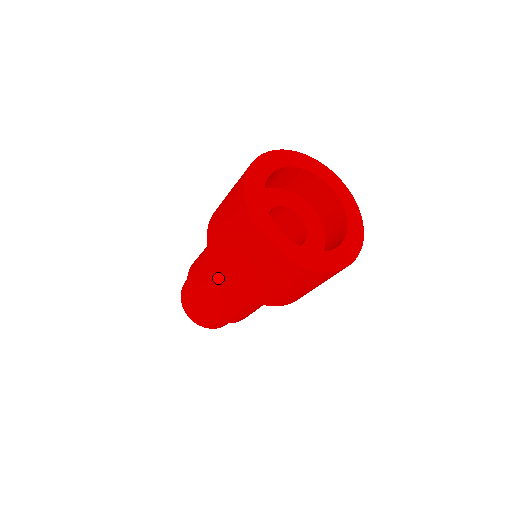
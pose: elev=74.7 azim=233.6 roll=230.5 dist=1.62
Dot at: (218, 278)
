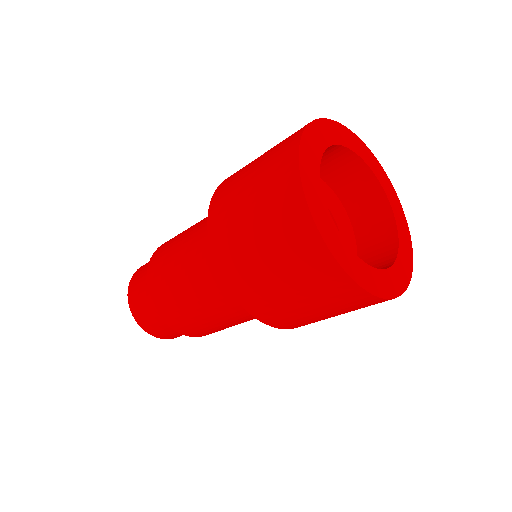
Dot at: (201, 264)
